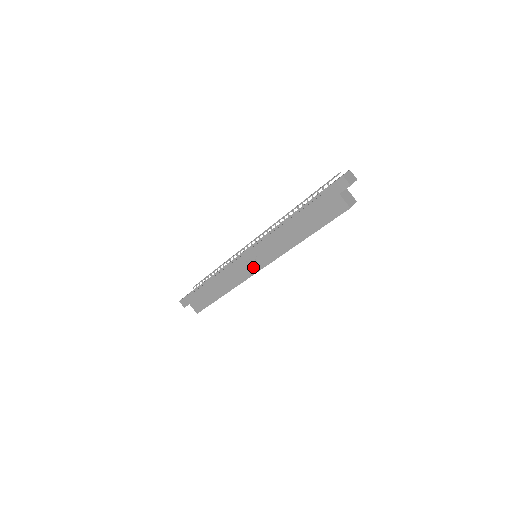
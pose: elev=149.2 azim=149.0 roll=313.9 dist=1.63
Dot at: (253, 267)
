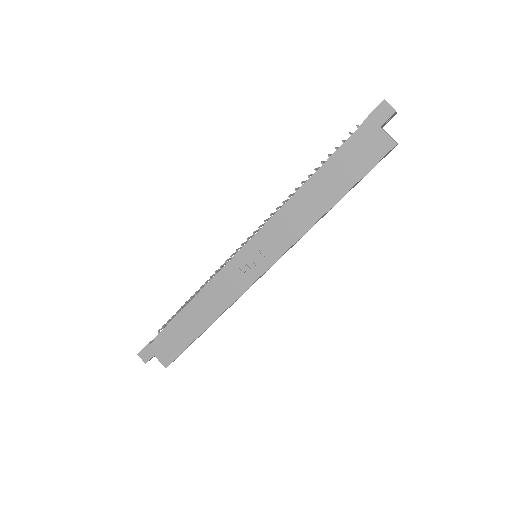
Dot at: (255, 269)
